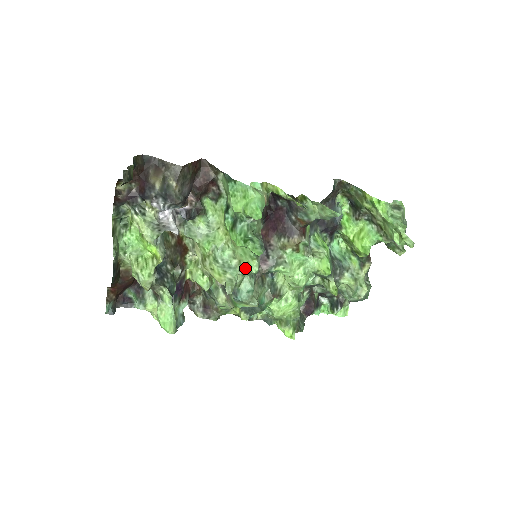
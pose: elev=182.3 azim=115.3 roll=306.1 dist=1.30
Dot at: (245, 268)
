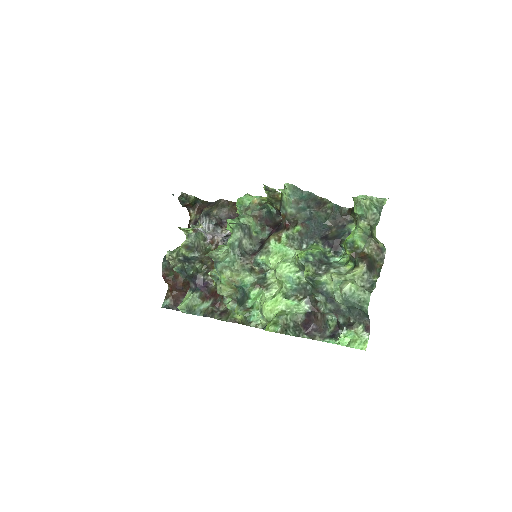
Dot at: occluded
